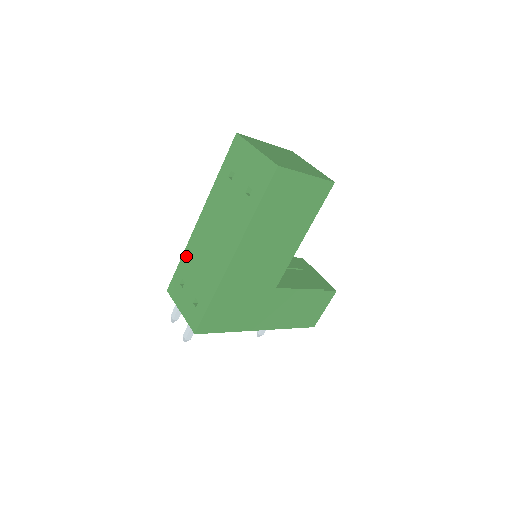
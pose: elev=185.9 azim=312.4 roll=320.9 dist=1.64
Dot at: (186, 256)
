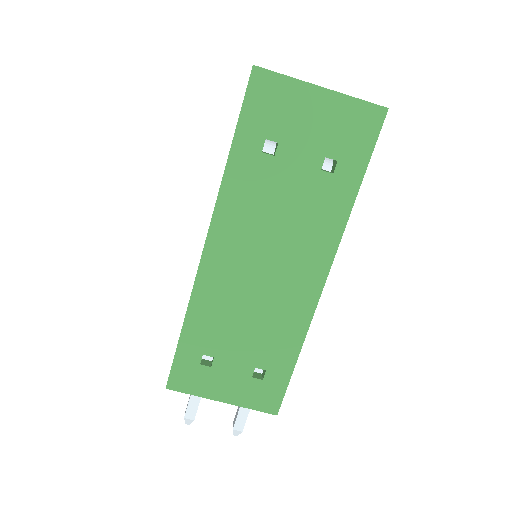
Dot at: (197, 317)
